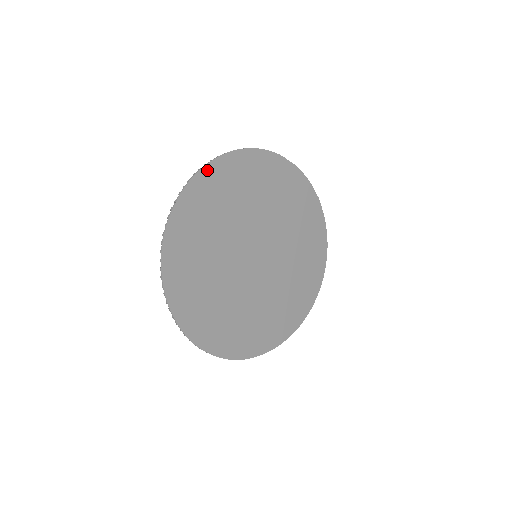
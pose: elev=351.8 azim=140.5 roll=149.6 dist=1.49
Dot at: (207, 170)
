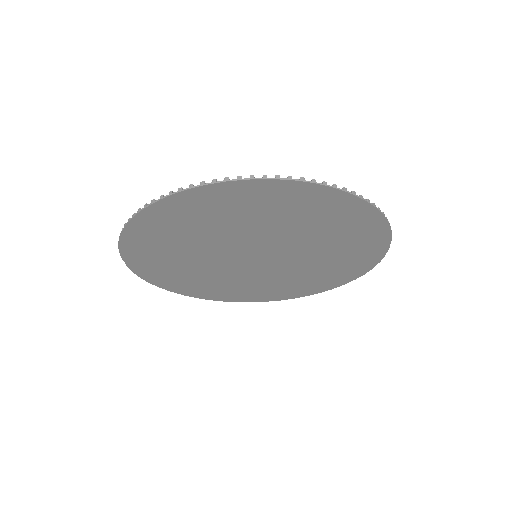
Dot at: (318, 189)
